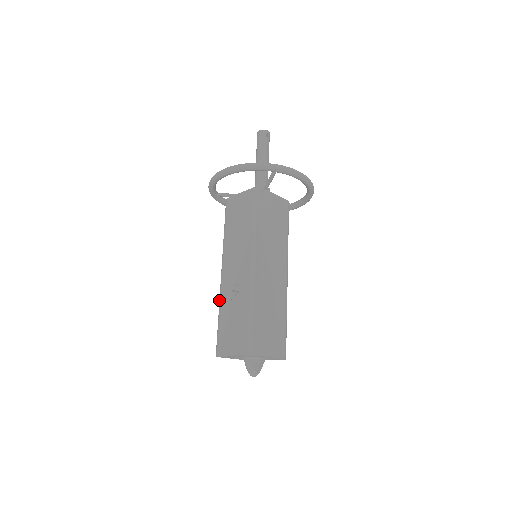
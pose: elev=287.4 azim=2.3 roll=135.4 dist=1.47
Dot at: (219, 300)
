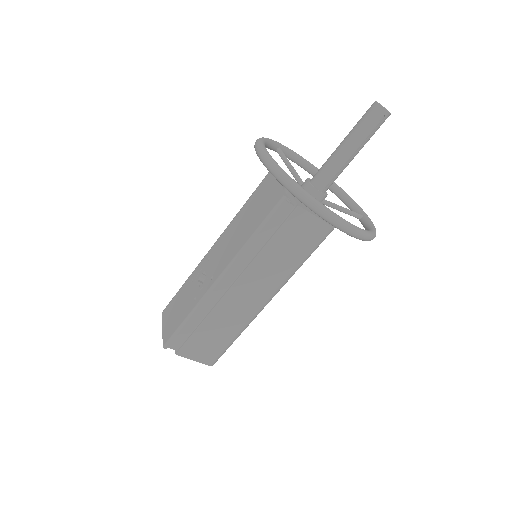
Dot at: (195, 268)
